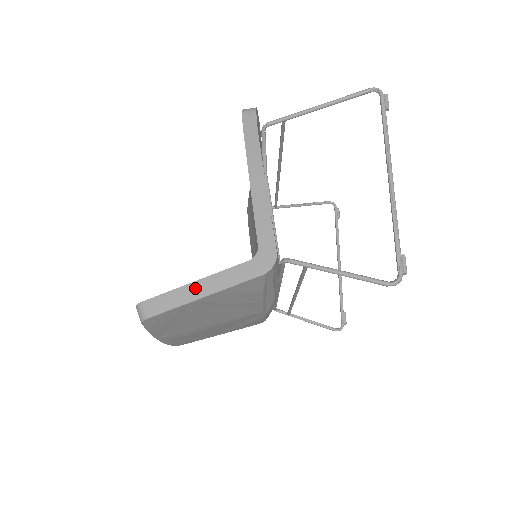
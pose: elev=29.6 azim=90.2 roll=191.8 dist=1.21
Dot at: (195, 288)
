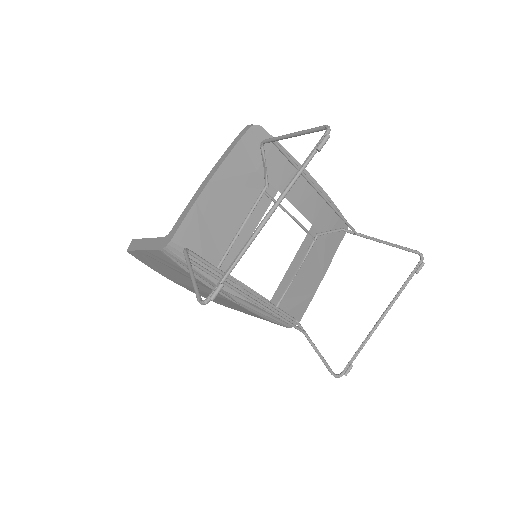
Dot at: (144, 242)
